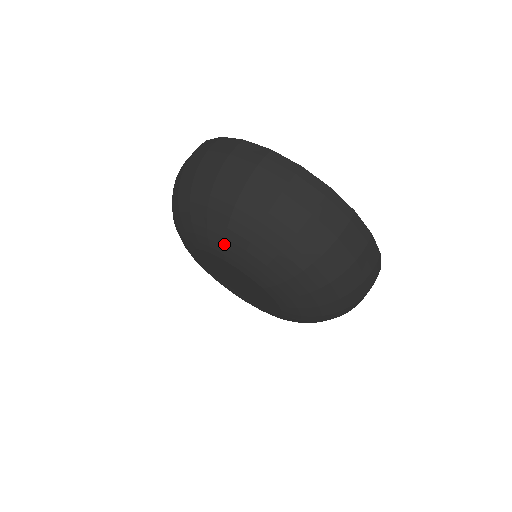
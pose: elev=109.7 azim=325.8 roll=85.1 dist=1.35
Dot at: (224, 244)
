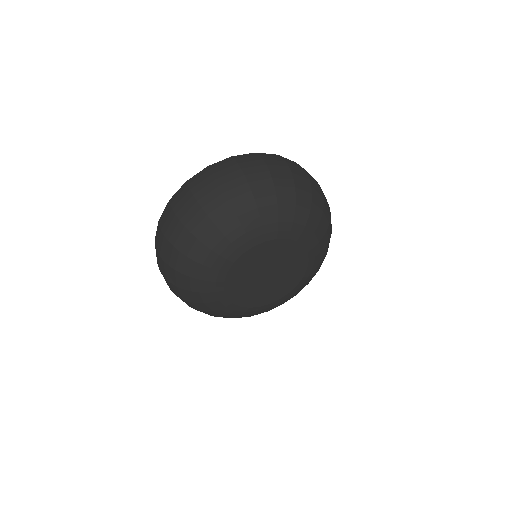
Dot at: (278, 220)
